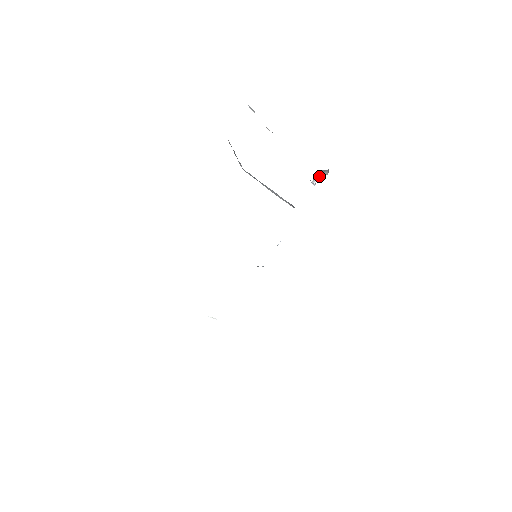
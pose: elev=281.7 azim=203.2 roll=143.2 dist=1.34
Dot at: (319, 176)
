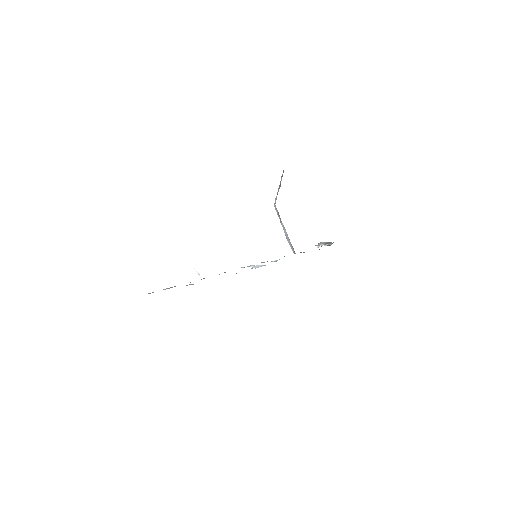
Dot at: (323, 244)
